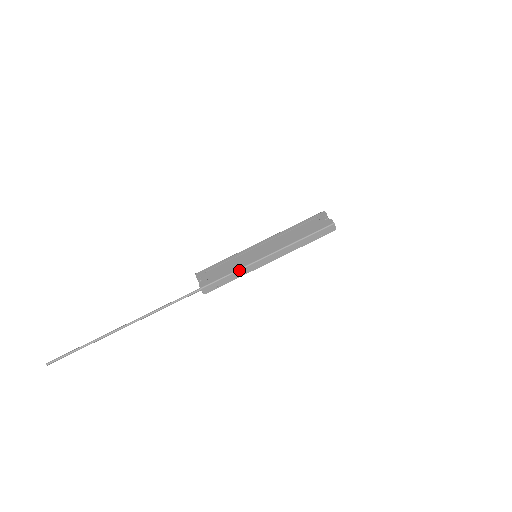
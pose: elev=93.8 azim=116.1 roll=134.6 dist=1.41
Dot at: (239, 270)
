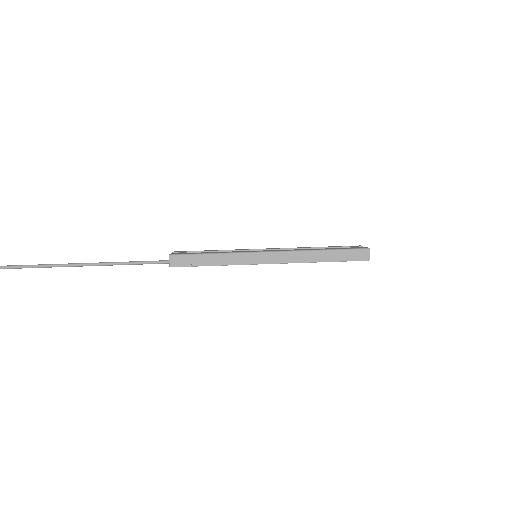
Dot at: (227, 253)
